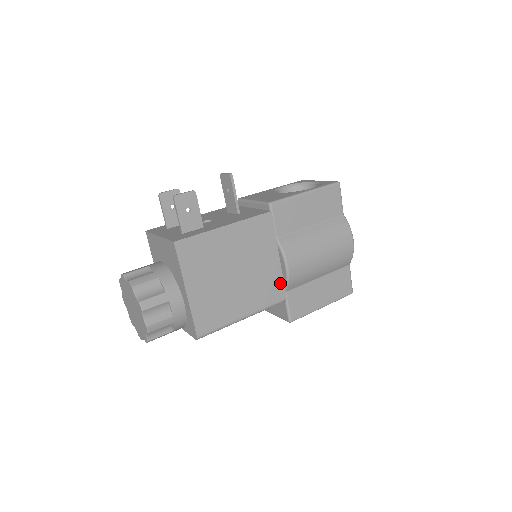
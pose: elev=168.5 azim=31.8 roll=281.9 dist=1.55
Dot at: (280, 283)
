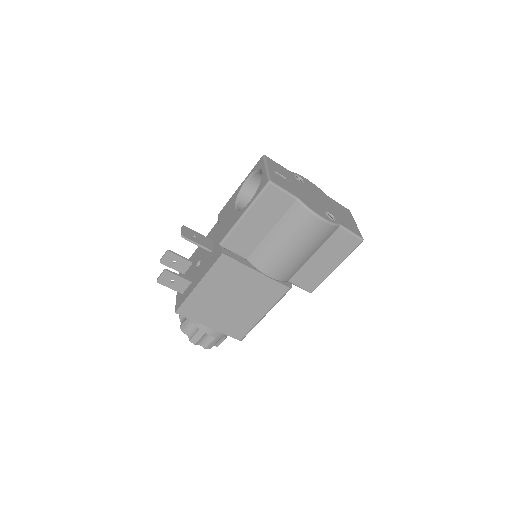
Dot at: (275, 284)
